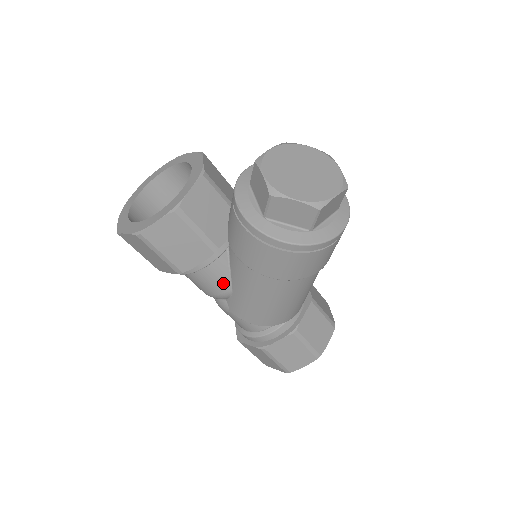
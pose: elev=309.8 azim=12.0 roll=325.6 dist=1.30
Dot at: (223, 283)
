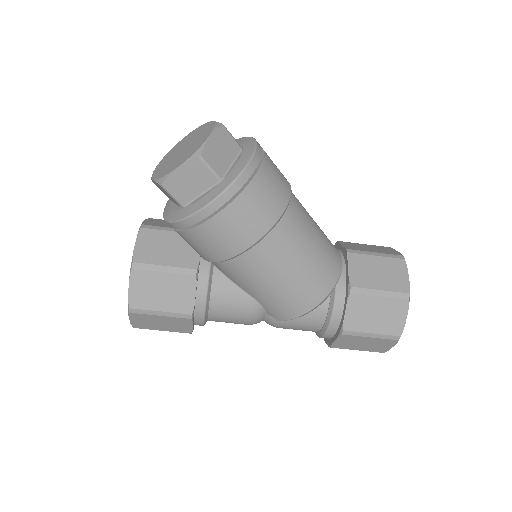
Dot at: (240, 299)
